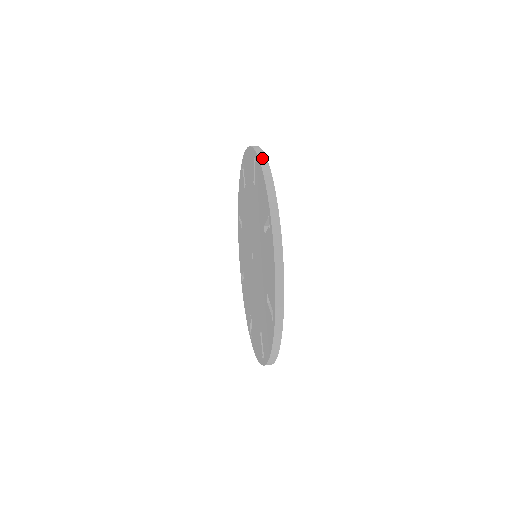
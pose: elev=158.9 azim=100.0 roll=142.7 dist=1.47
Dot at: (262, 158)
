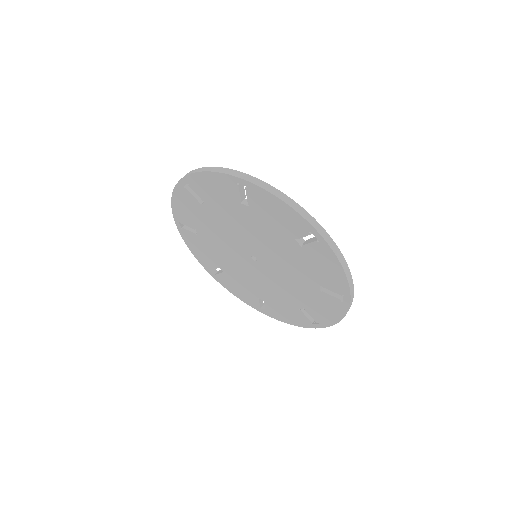
Dot at: (336, 250)
